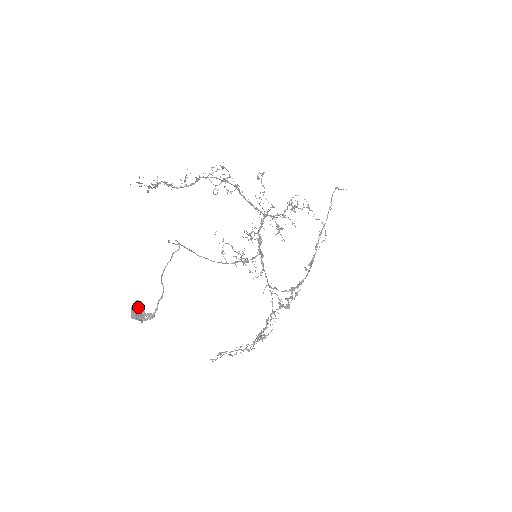
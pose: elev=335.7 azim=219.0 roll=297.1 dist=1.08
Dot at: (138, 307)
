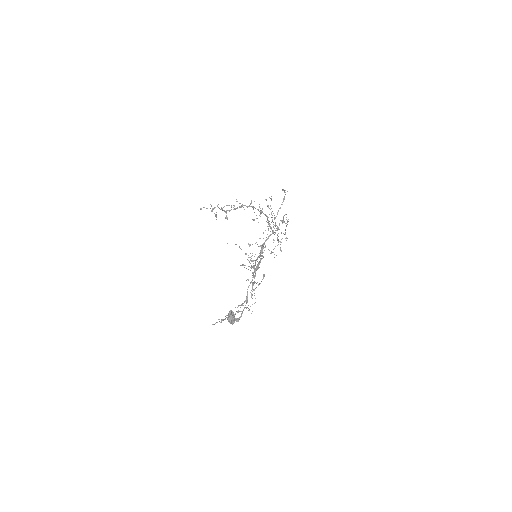
Dot at: (233, 315)
